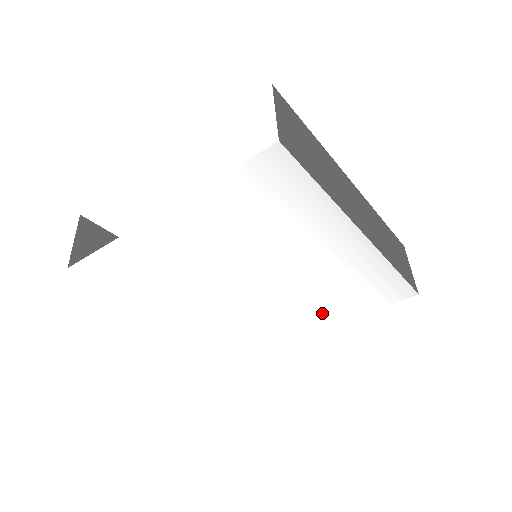
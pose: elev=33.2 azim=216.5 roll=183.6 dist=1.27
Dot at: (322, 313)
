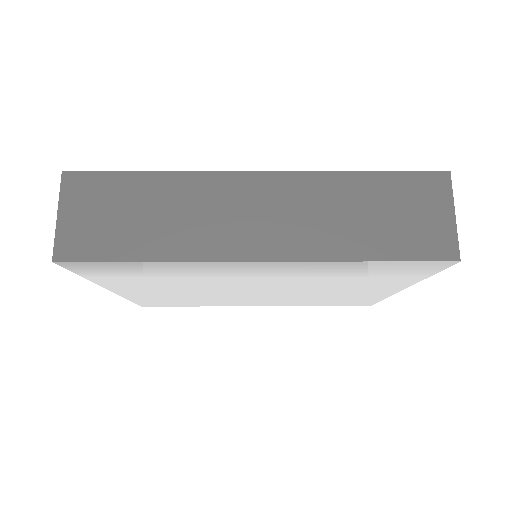
Dot at: (372, 287)
